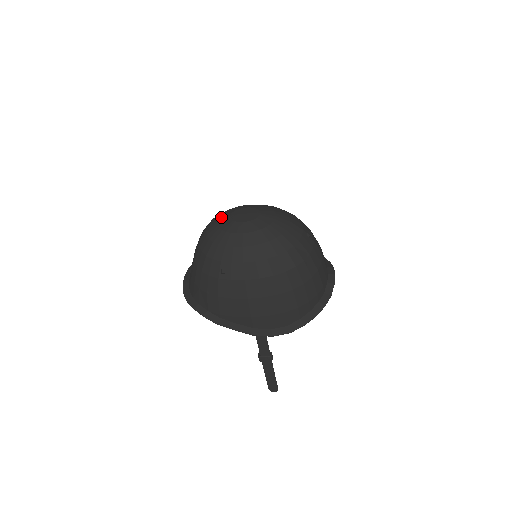
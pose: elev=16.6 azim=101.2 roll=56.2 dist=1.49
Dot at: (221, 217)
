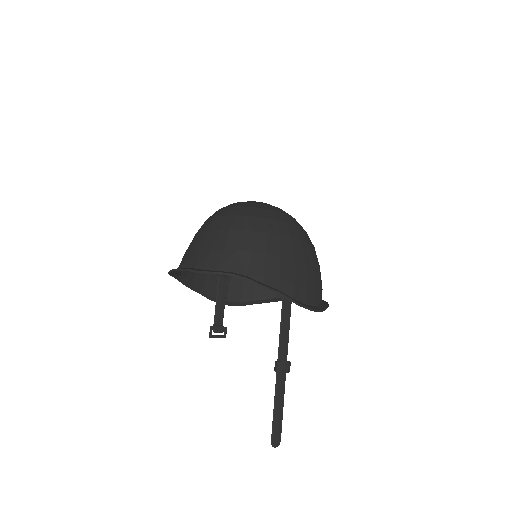
Dot at: occluded
